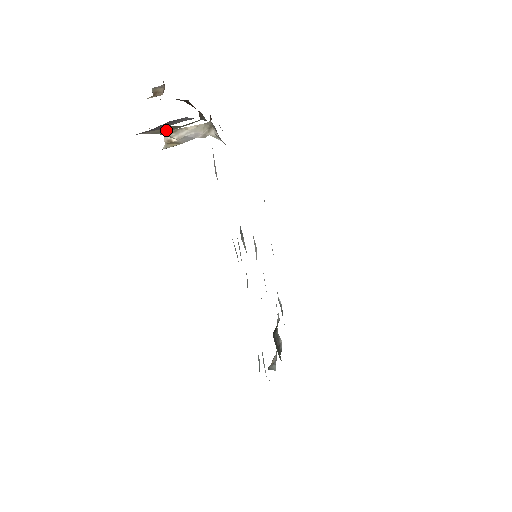
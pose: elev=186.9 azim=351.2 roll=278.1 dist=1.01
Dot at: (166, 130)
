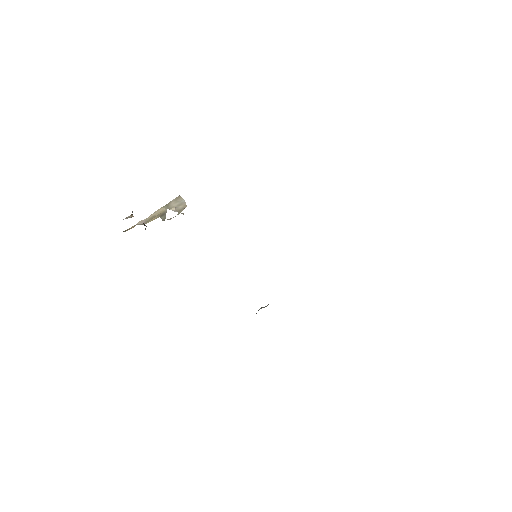
Dot at: (157, 214)
